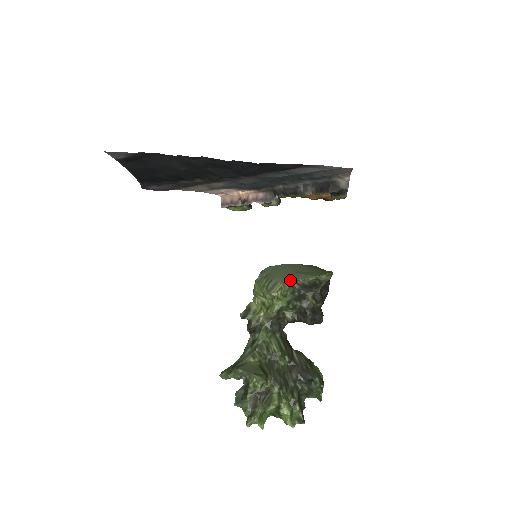
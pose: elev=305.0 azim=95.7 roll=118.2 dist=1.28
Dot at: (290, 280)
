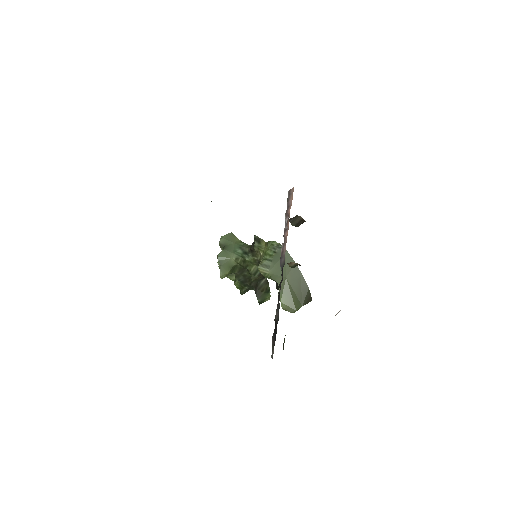
Dot at: (276, 278)
